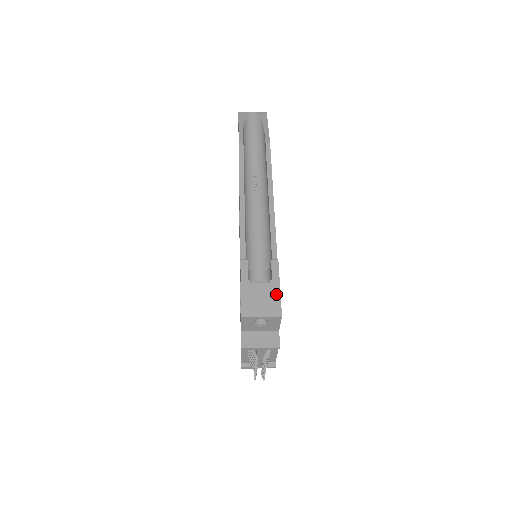
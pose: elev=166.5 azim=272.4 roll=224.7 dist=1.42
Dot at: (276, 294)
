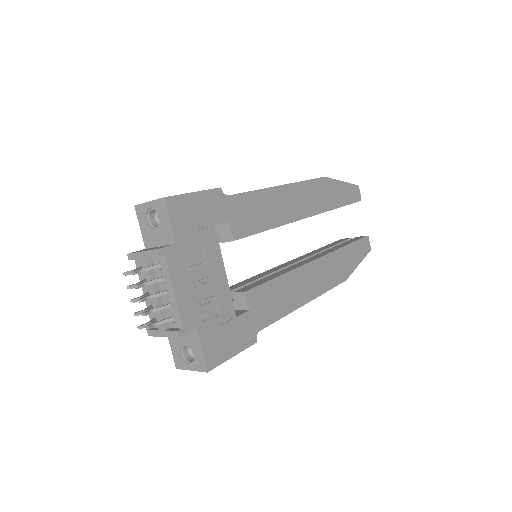
Dot at: (184, 194)
